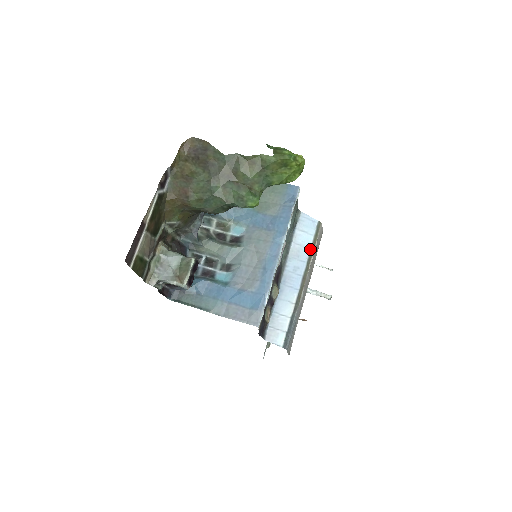
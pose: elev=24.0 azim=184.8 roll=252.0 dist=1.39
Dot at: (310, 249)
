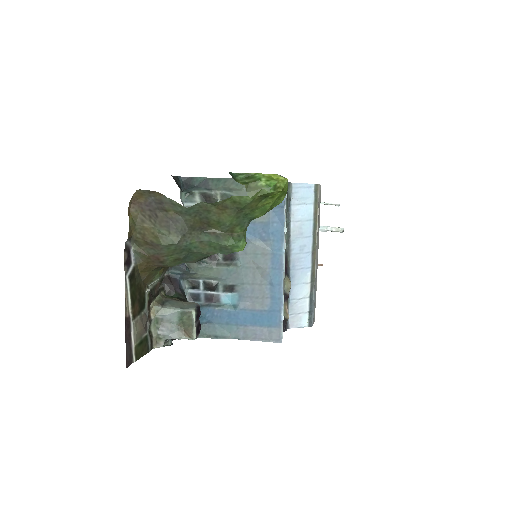
Dot at: (313, 220)
